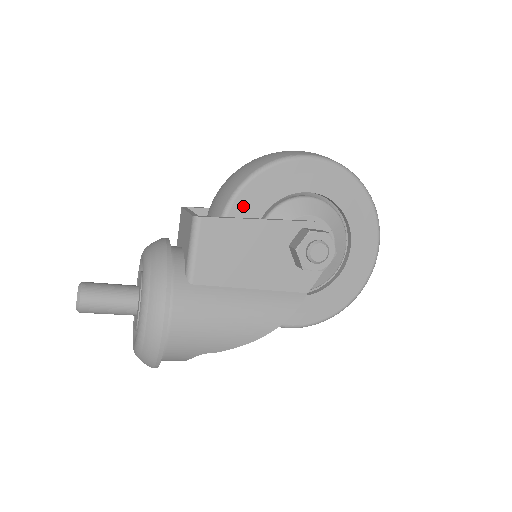
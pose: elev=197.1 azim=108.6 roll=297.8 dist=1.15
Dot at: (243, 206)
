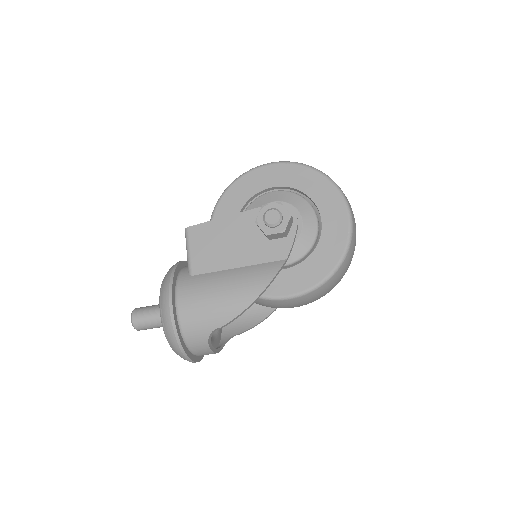
Dot at: (222, 214)
